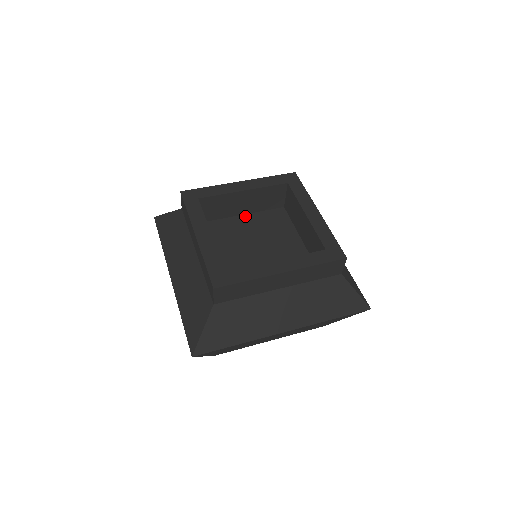
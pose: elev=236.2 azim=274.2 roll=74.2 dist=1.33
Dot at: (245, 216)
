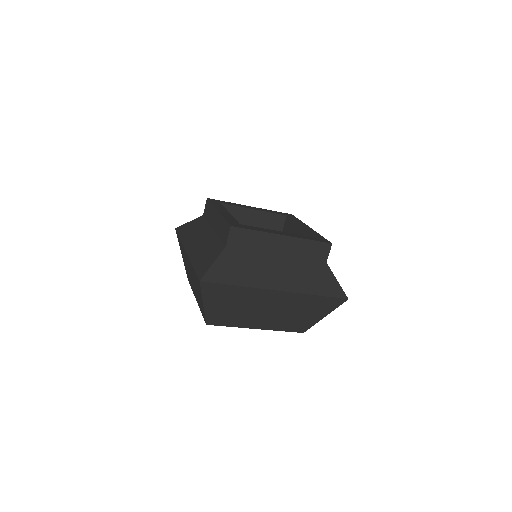
Dot at: occluded
